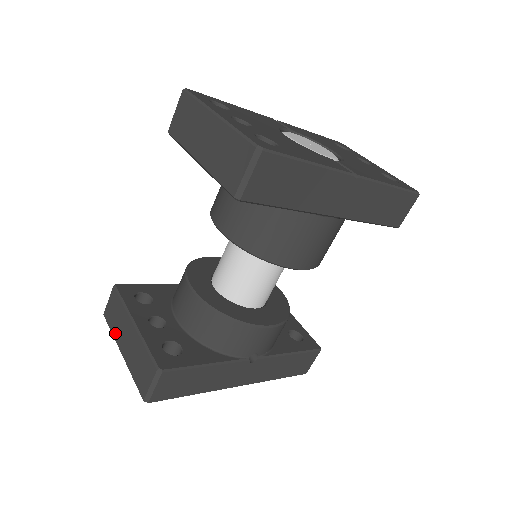
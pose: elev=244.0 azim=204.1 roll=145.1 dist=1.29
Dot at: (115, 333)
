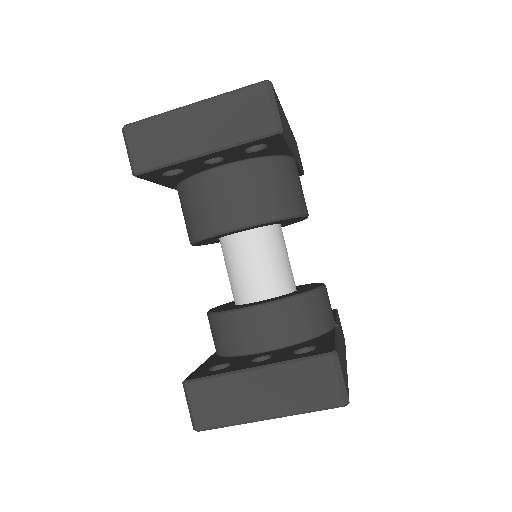
Dot at: (236, 416)
